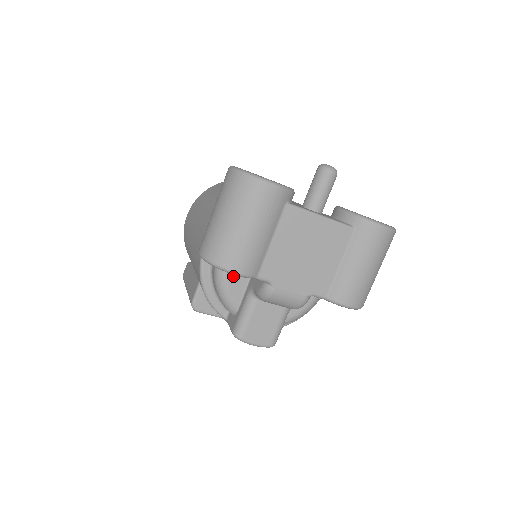
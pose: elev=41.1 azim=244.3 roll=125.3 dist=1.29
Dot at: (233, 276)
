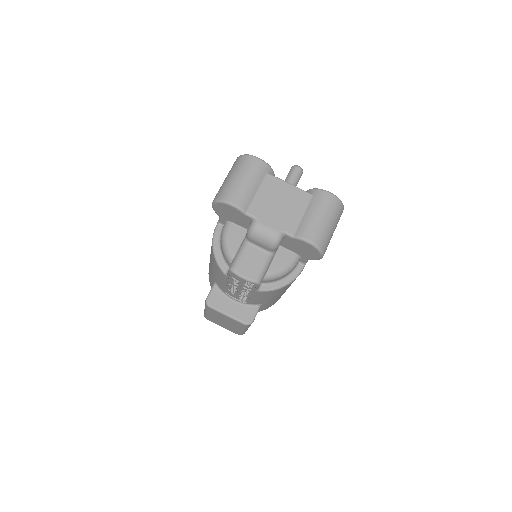
Dot at: (234, 233)
